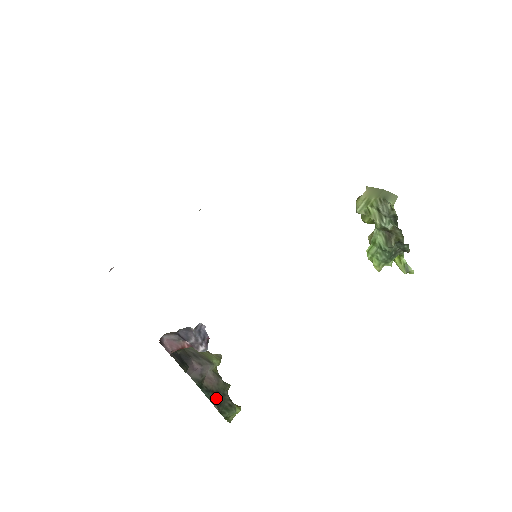
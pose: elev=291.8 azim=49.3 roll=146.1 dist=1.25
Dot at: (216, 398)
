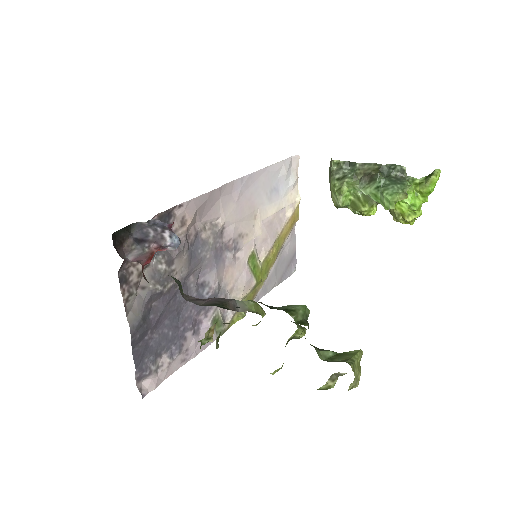
Dot at: occluded
